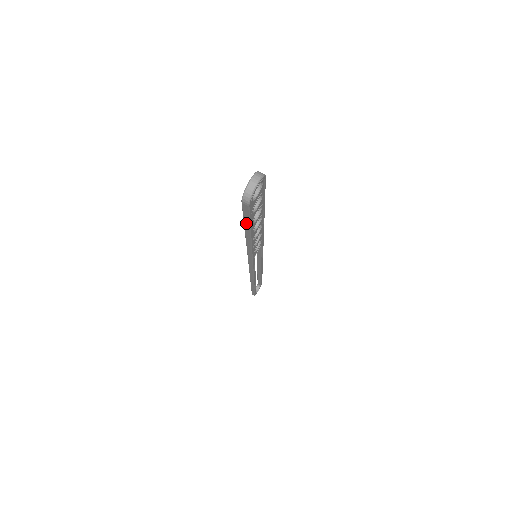
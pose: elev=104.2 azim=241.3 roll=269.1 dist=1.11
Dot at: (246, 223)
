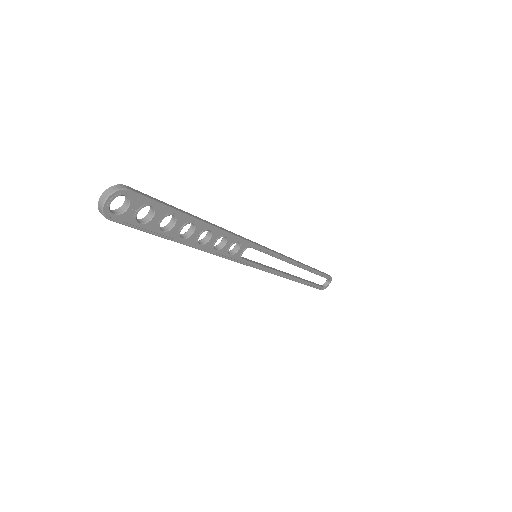
Dot at: (151, 232)
